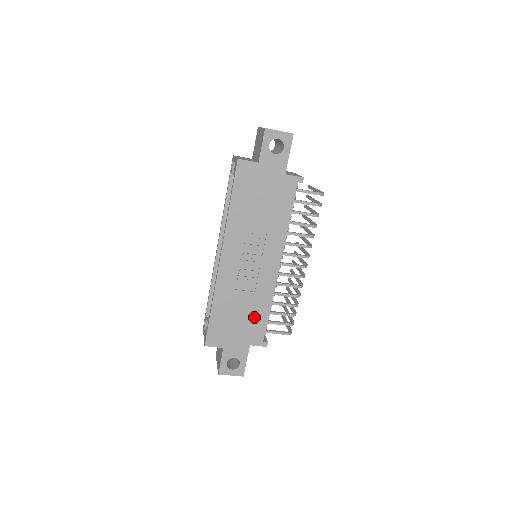
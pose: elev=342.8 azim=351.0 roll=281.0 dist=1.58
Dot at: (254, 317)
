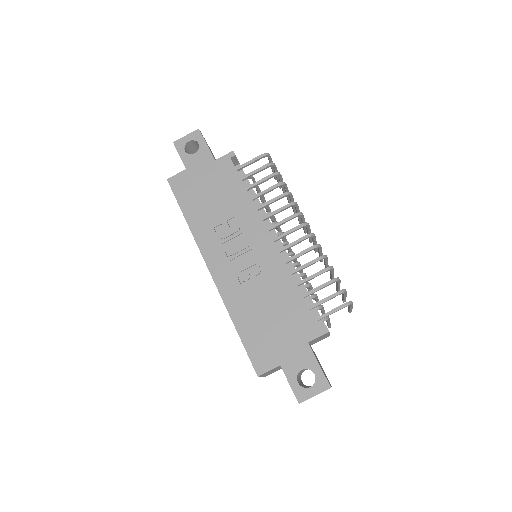
Dot at: (287, 307)
